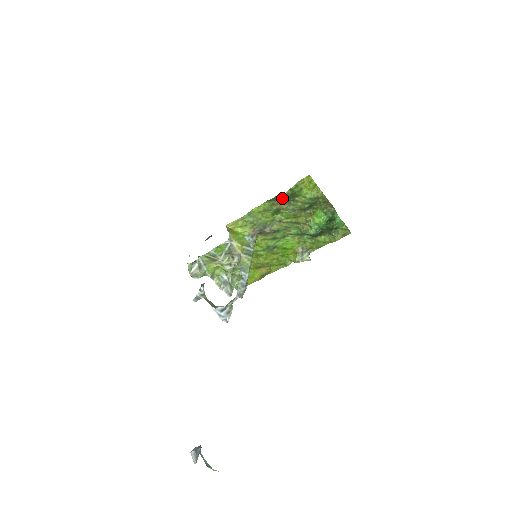
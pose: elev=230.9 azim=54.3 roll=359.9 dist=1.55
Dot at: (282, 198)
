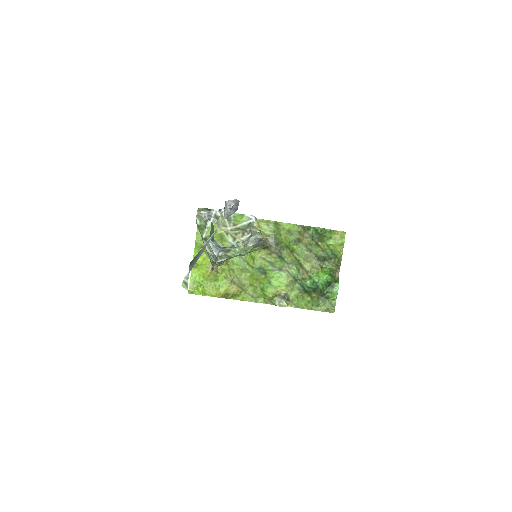
Dot at: (311, 233)
